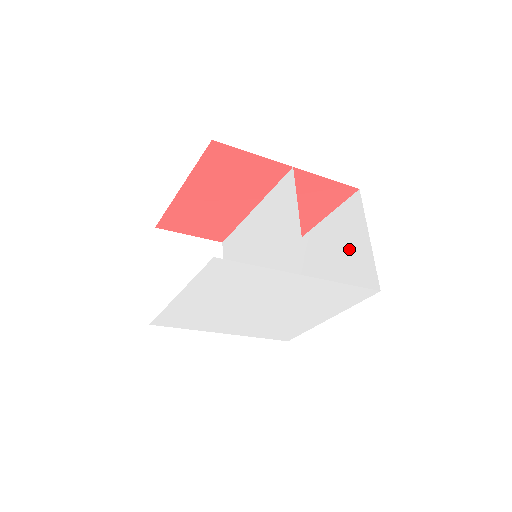
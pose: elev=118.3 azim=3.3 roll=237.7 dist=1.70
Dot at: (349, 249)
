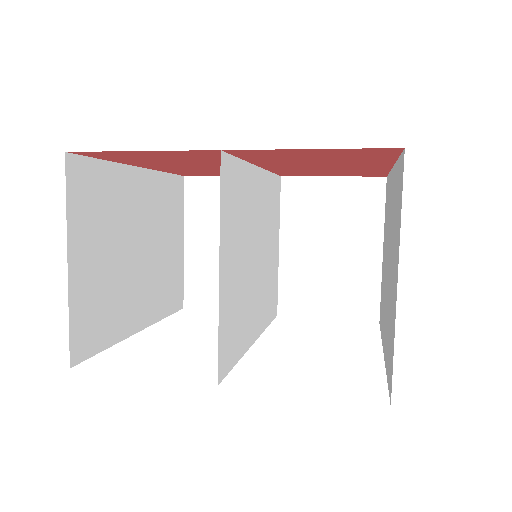
Dot at: occluded
